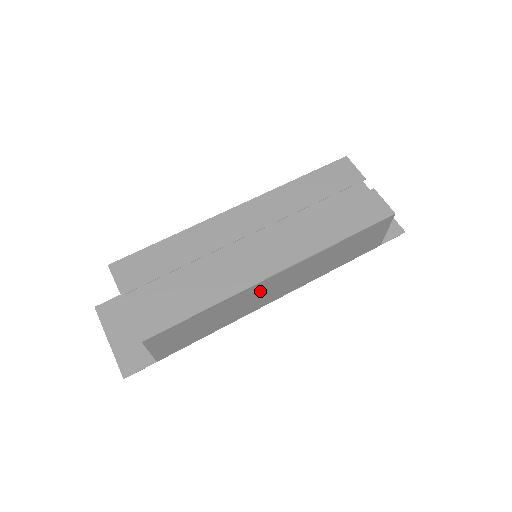
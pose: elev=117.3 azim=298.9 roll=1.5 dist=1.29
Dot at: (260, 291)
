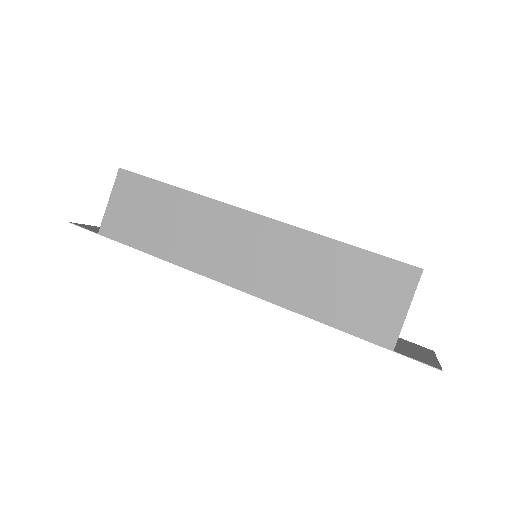
Dot at: (225, 230)
